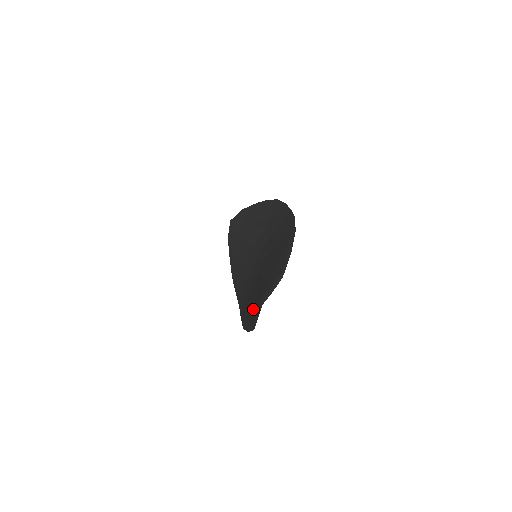
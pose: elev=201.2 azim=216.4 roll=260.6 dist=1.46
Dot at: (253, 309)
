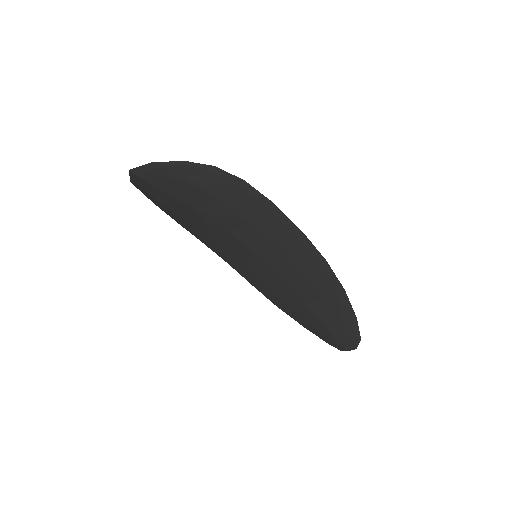
Dot at: (318, 332)
